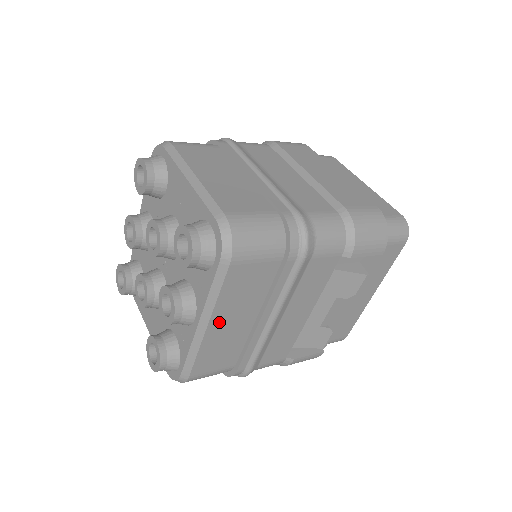
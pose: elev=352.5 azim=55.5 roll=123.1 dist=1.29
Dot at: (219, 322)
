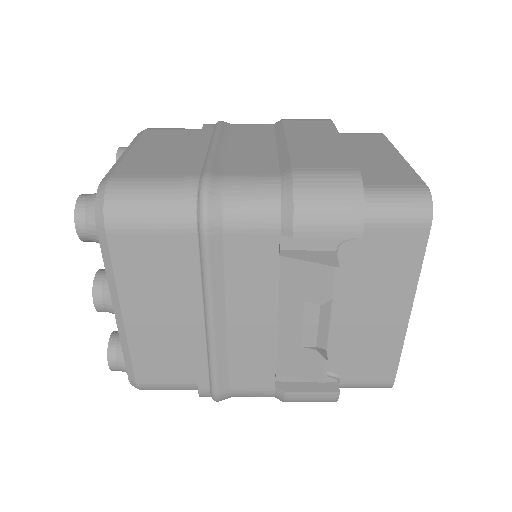
Dot at: (136, 312)
